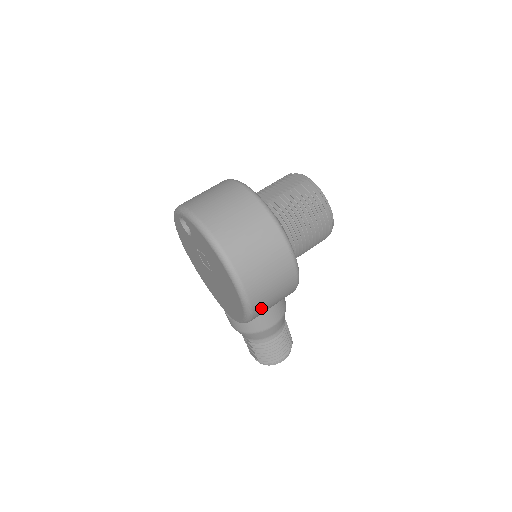
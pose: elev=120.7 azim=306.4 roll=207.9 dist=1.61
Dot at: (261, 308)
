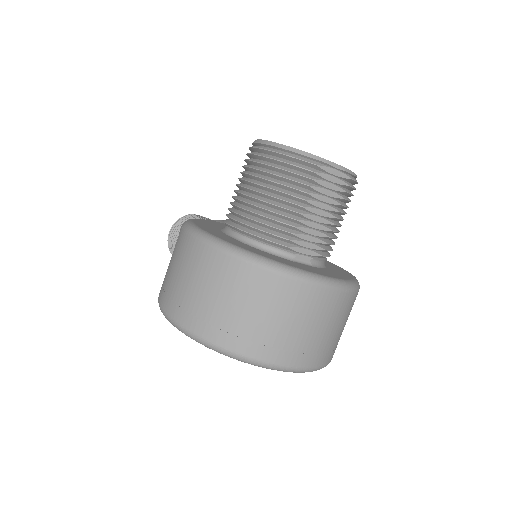
Dot at: occluded
